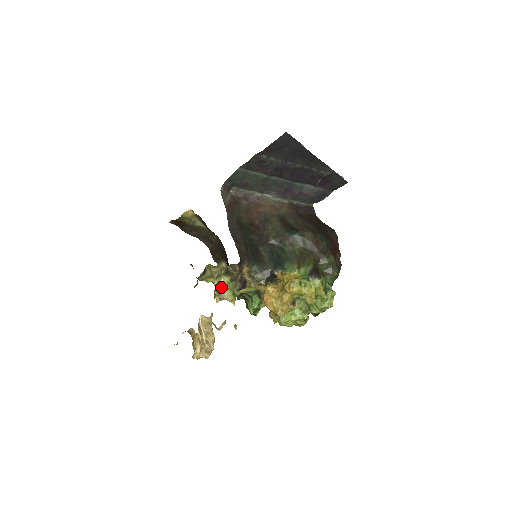
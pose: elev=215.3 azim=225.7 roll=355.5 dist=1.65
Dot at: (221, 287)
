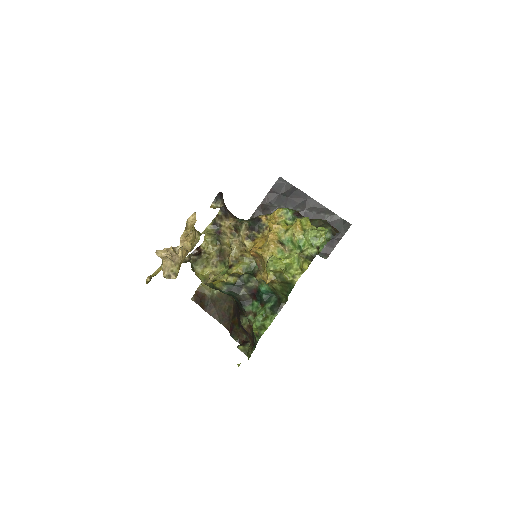
Dot at: (216, 275)
